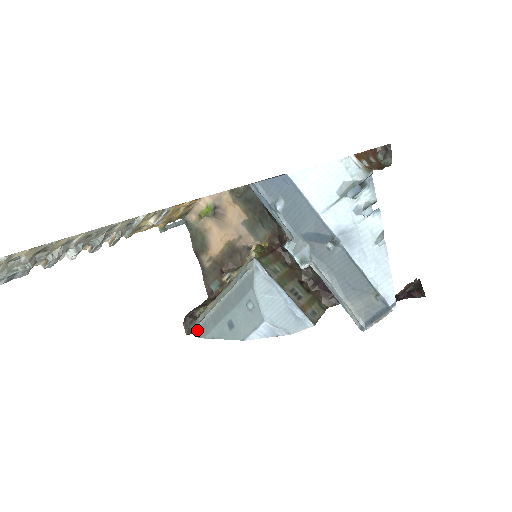
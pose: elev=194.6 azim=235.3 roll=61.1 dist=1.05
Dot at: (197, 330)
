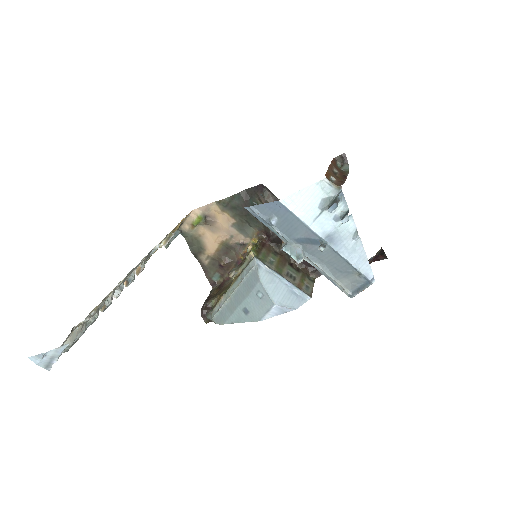
Dot at: (215, 319)
